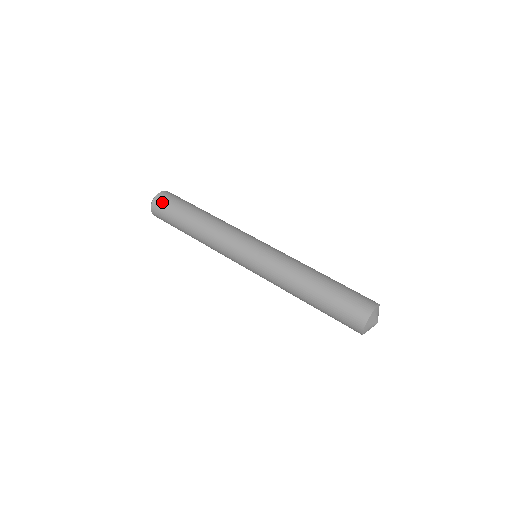
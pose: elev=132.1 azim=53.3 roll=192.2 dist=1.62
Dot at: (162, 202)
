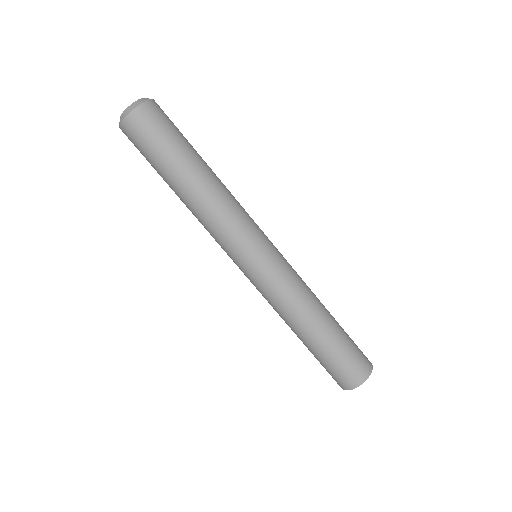
Dot at: (133, 135)
